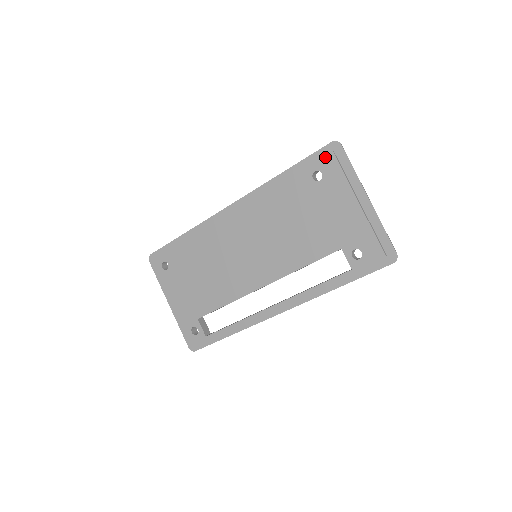
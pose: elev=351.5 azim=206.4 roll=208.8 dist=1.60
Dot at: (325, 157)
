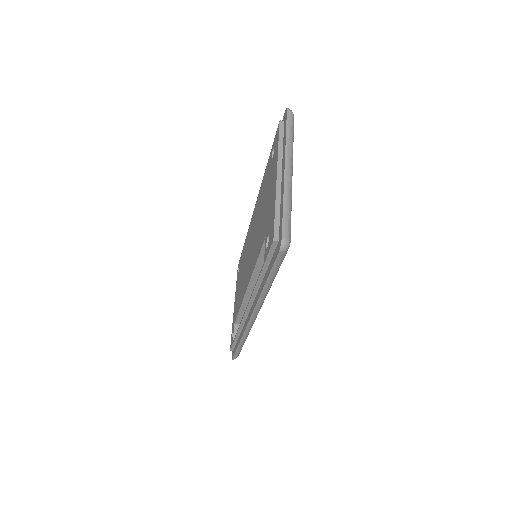
Dot at: (277, 129)
